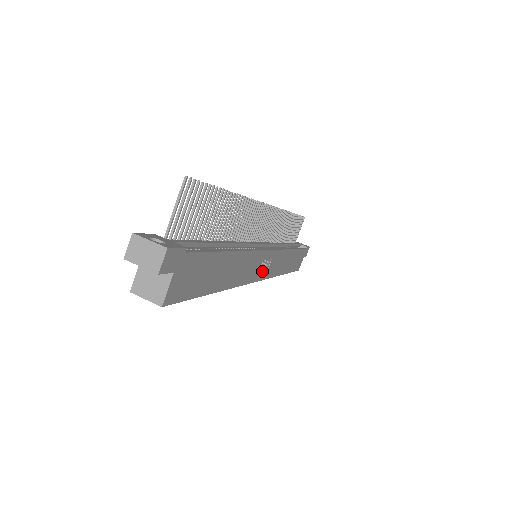
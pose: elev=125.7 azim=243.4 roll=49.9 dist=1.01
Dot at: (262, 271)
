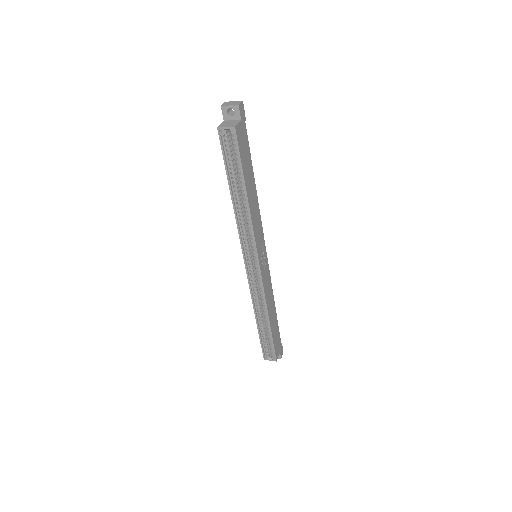
Dot at: (261, 260)
